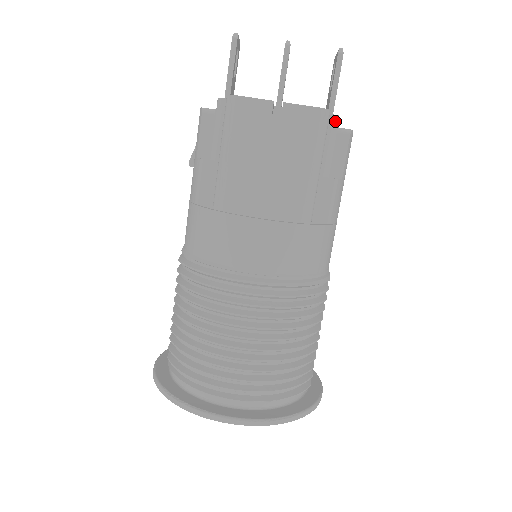
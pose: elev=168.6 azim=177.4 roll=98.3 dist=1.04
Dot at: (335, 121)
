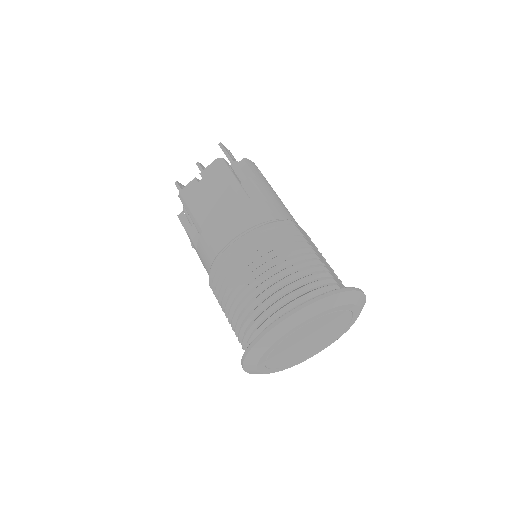
Dot at: occluded
